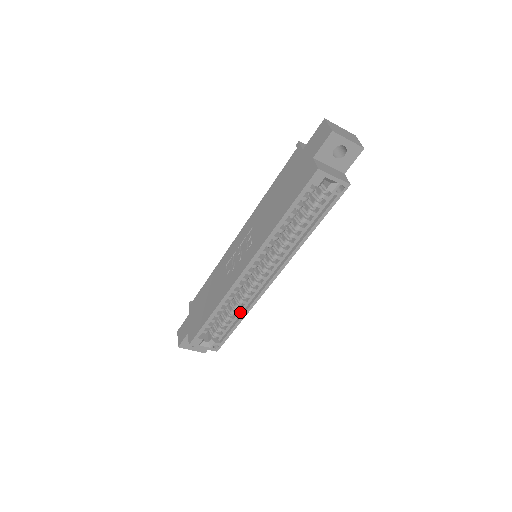
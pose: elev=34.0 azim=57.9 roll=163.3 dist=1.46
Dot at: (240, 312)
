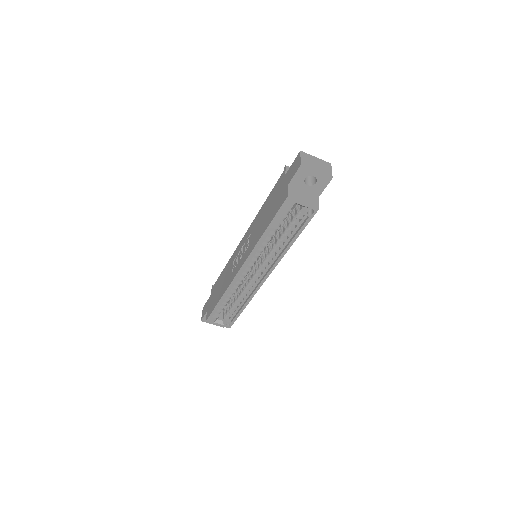
Dot at: (244, 300)
